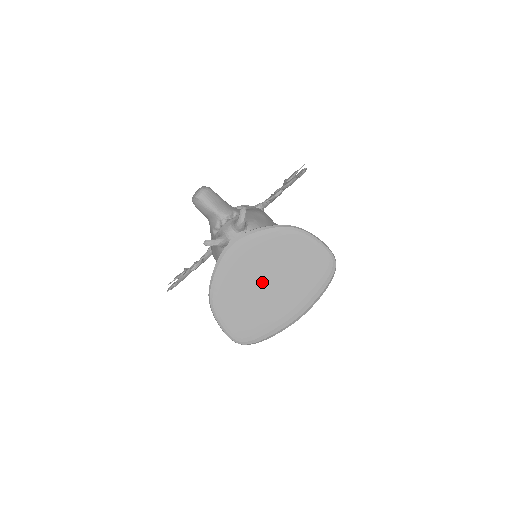
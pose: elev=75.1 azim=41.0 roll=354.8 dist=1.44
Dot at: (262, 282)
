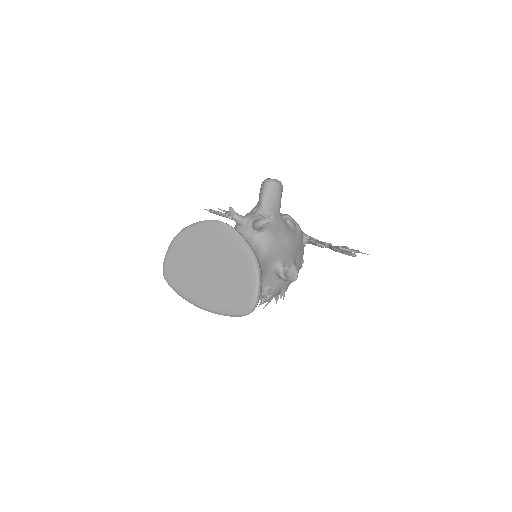
Dot at: (207, 263)
